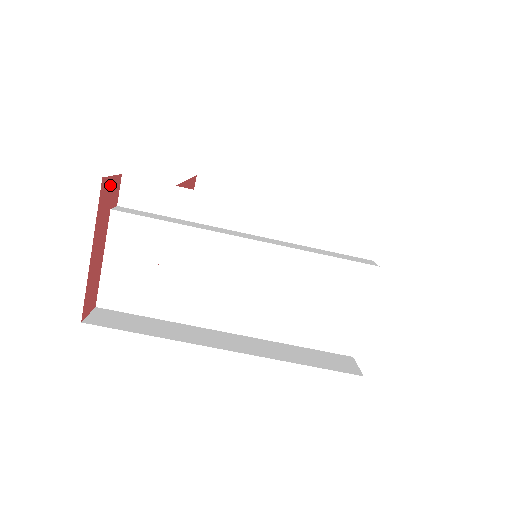
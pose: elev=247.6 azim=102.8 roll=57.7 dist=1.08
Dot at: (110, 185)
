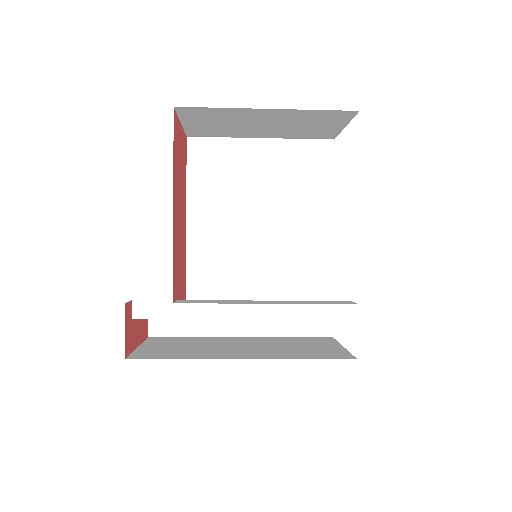
Dot at: (127, 333)
